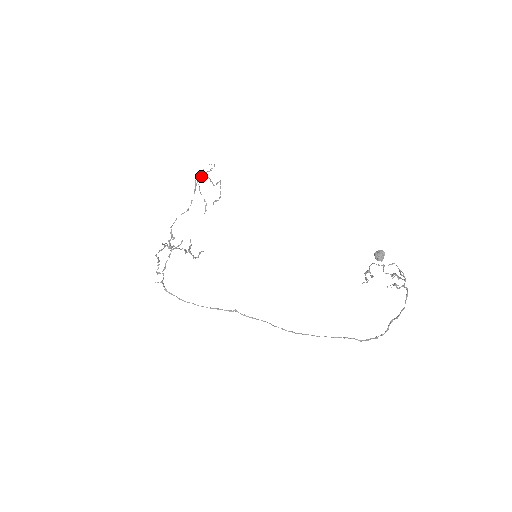
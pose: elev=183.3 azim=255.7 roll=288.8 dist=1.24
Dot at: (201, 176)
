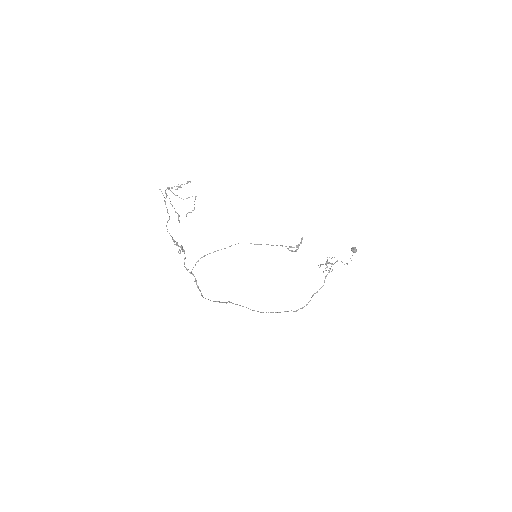
Dot at: occluded
